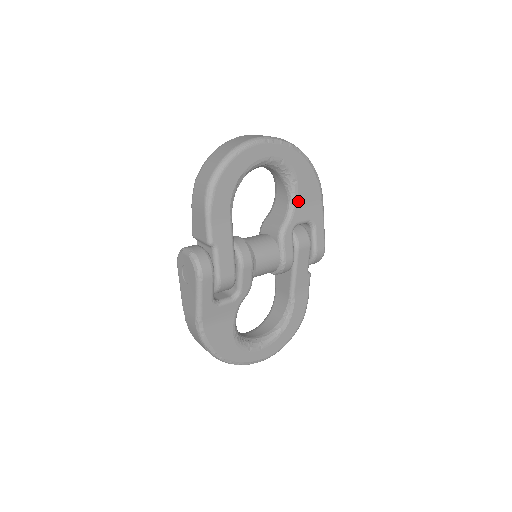
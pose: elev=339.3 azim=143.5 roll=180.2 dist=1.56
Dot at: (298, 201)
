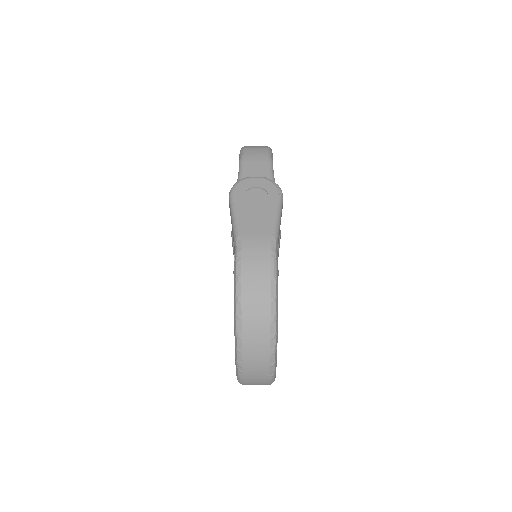
Dot at: occluded
